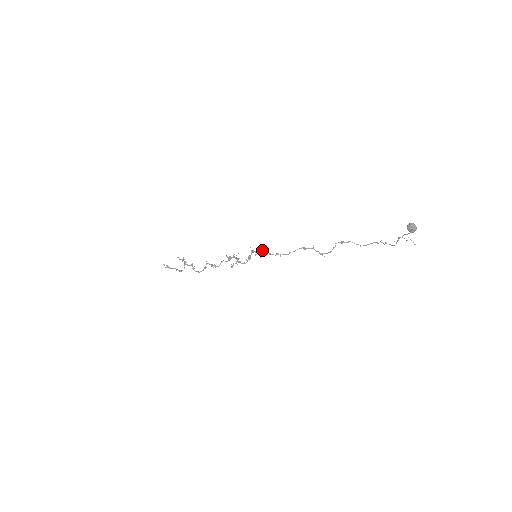
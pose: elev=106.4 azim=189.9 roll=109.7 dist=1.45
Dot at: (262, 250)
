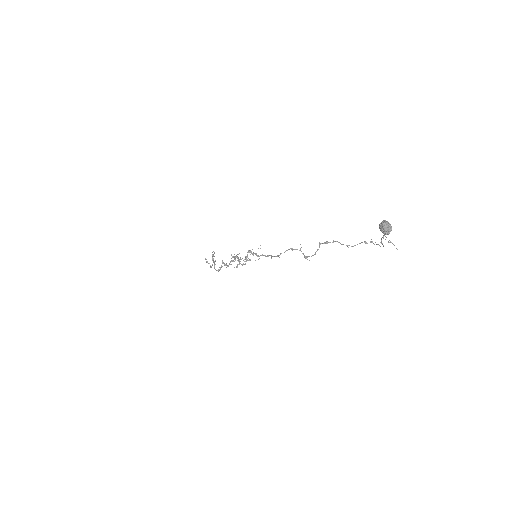
Dot at: occluded
